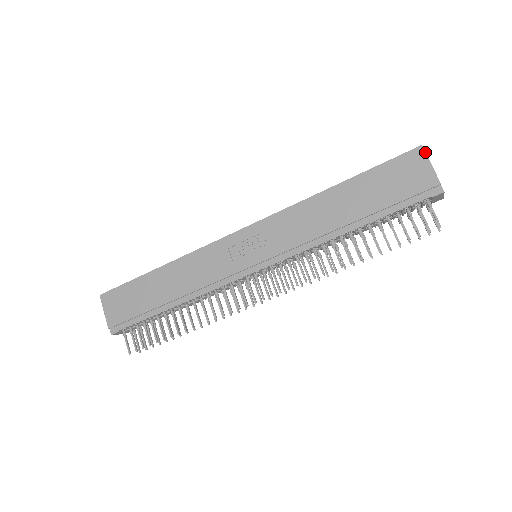
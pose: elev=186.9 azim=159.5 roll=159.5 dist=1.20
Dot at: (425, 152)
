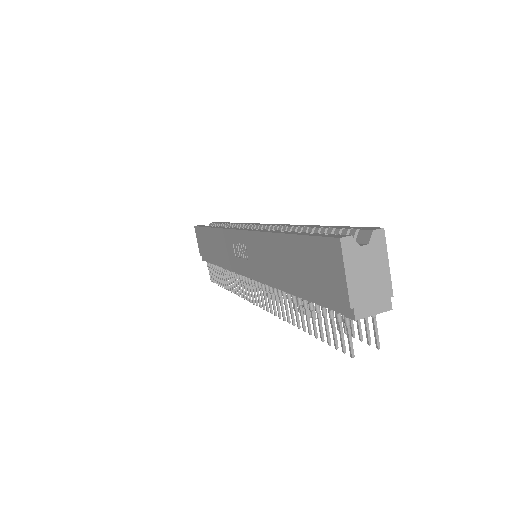
Dot at: (341, 251)
